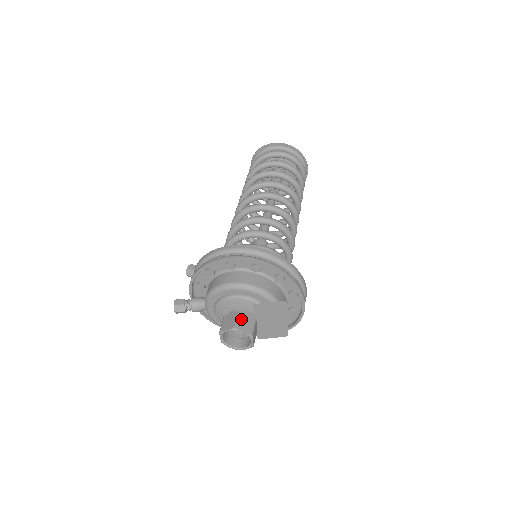
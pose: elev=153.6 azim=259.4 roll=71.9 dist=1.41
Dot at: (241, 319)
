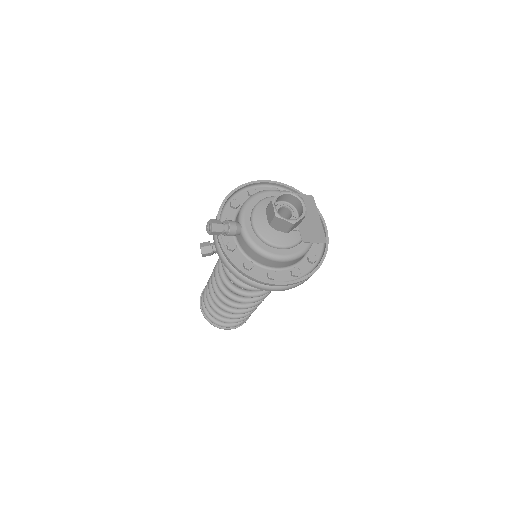
Dot at: (284, 198)
